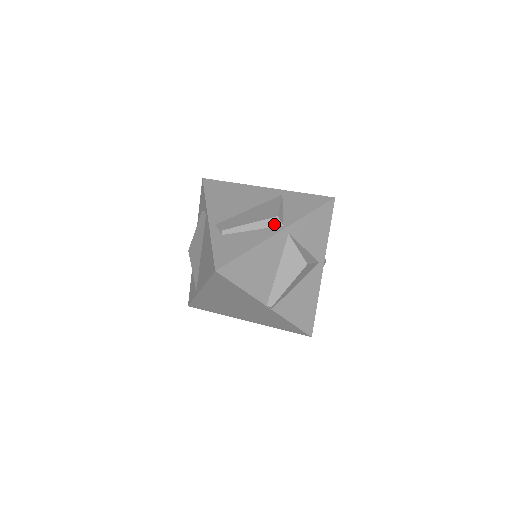
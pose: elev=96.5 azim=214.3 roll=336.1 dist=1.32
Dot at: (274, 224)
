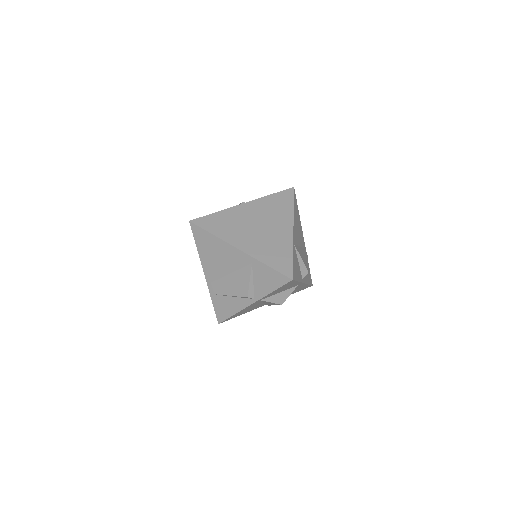
Dot at: (247, 298)
